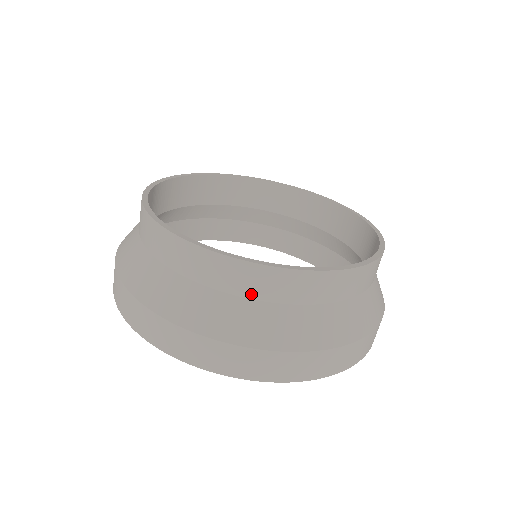
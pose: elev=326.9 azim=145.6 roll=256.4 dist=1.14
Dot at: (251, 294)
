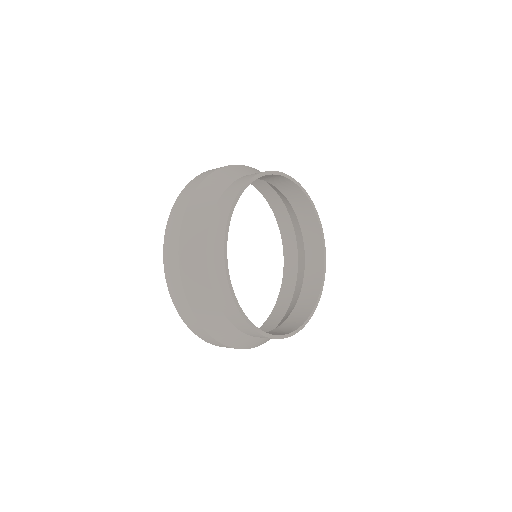
Dot at: (218, 298)
